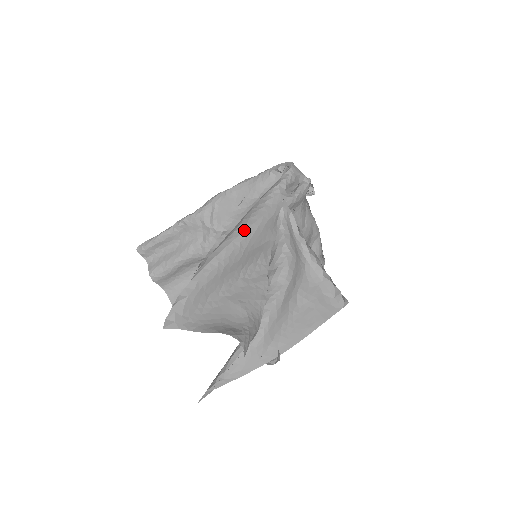
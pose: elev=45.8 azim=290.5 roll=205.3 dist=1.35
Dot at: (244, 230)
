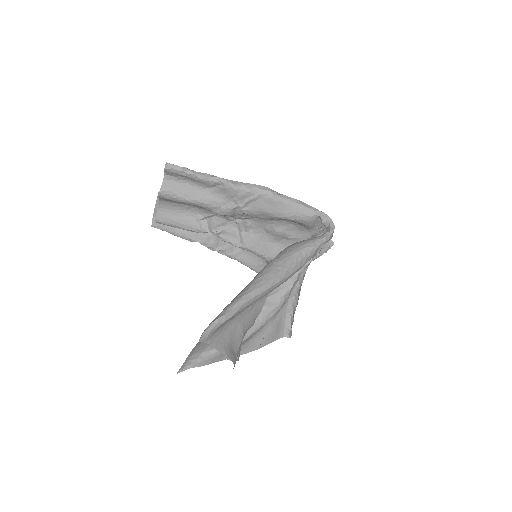
Dot at: (280, 281)
